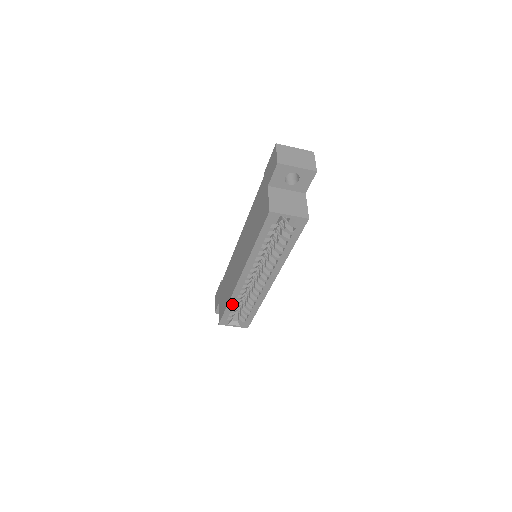
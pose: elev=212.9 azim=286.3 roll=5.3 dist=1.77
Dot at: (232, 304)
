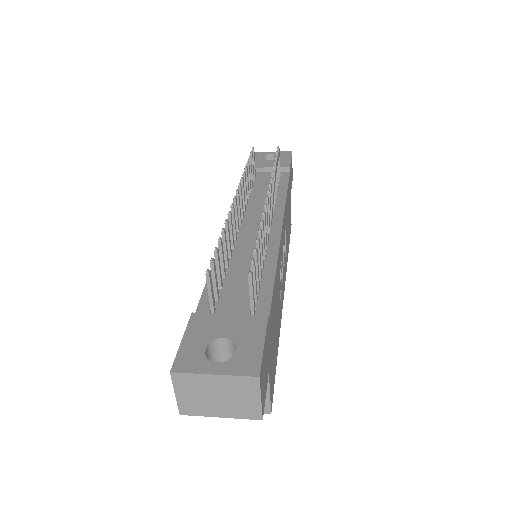
Dot at: occluded
